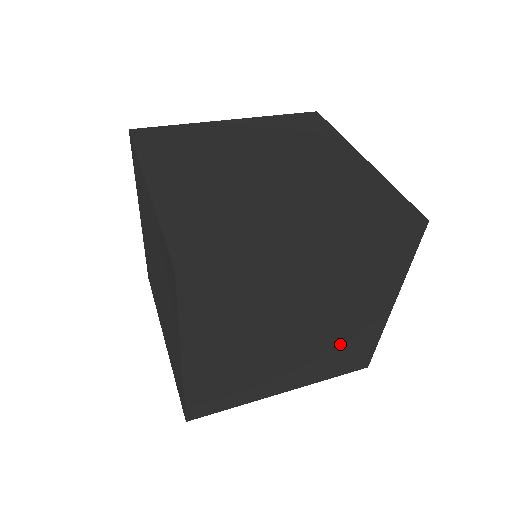
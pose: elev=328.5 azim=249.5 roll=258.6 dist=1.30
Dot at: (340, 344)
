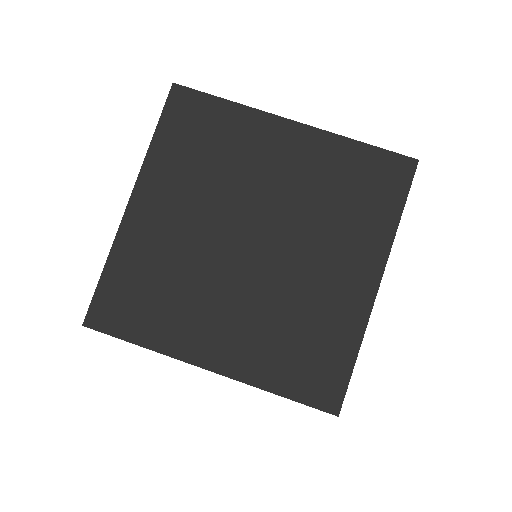
Dot at: occluded
